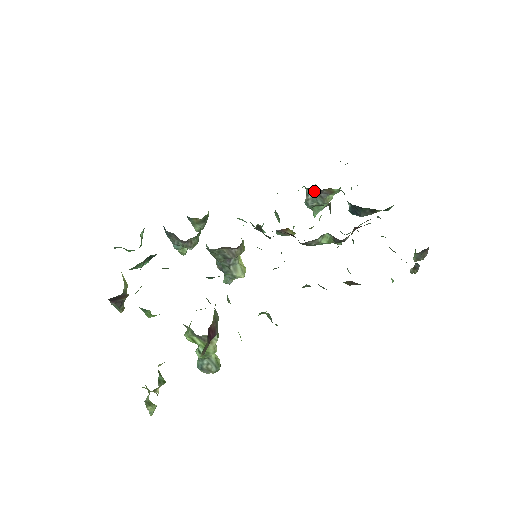
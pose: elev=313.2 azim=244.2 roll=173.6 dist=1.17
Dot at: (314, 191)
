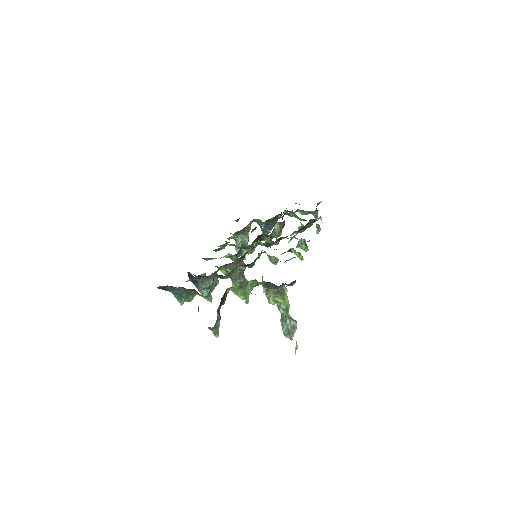
Dot at: (241, 233)
